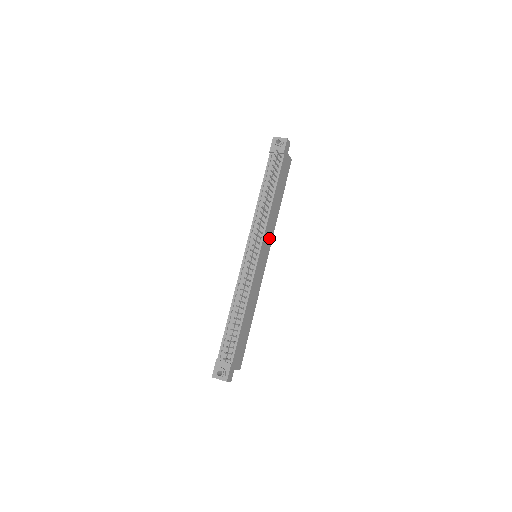
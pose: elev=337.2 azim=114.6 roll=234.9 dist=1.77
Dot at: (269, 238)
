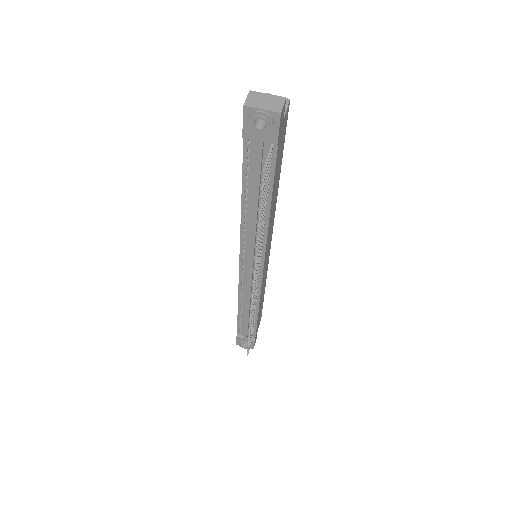
Dot at: (270, 232)
